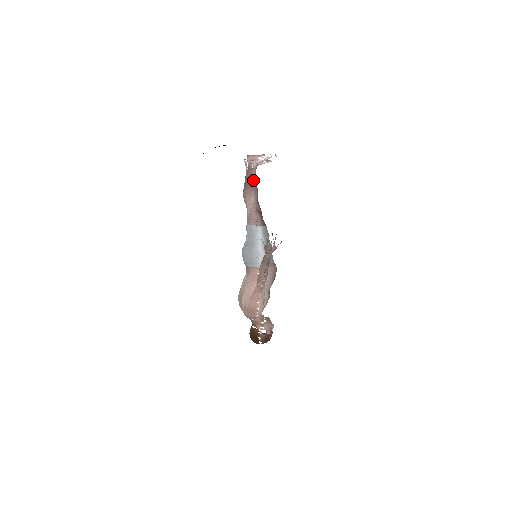
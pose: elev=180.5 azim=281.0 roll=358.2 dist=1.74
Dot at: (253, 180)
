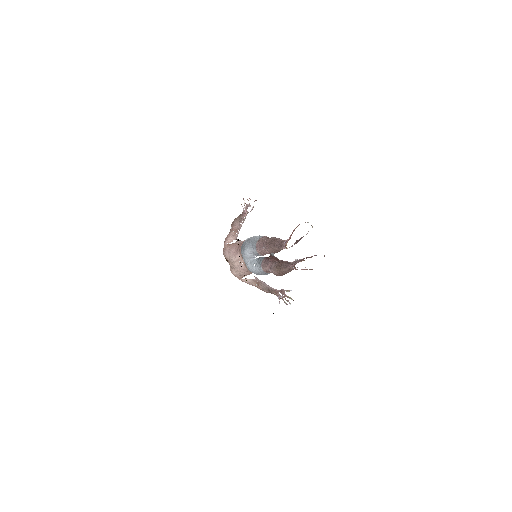
Dot at: occluded
